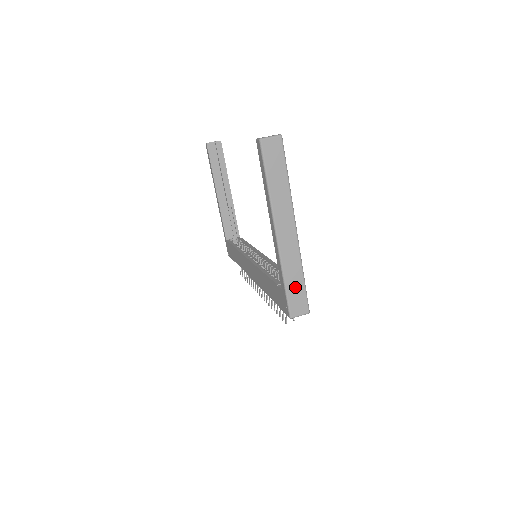
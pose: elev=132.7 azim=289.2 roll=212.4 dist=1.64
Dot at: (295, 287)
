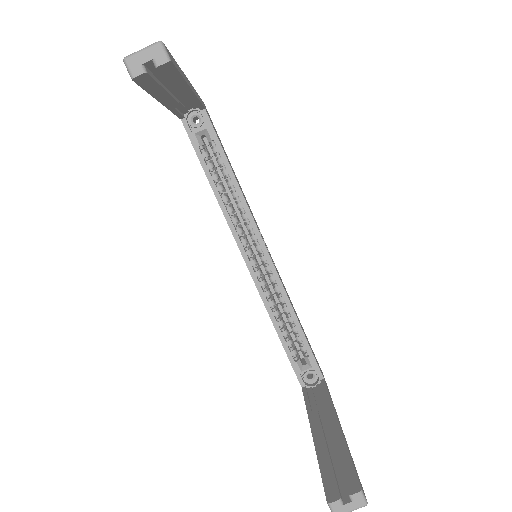
Dot at: occluded
